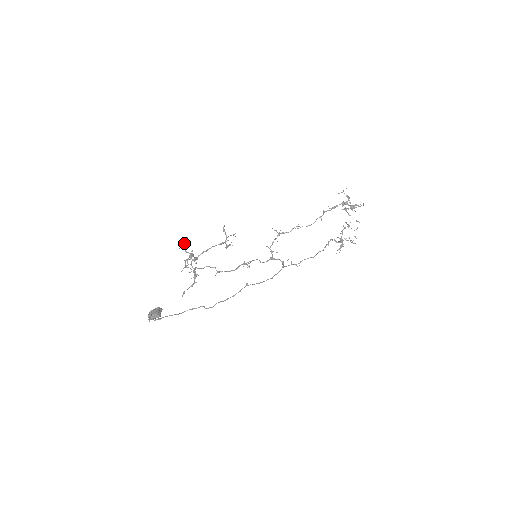
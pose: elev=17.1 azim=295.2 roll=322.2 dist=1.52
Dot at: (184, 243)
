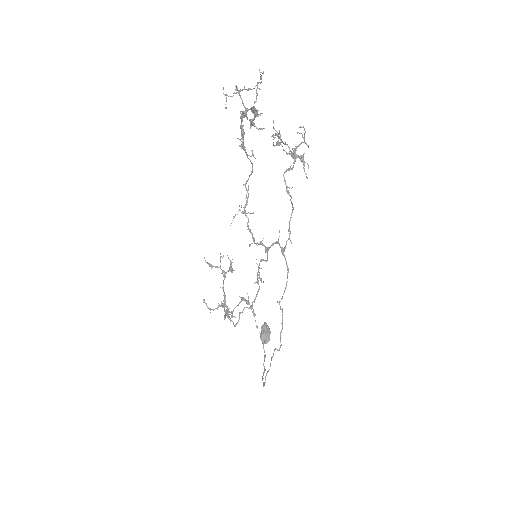
Dot at: (207, 307)
